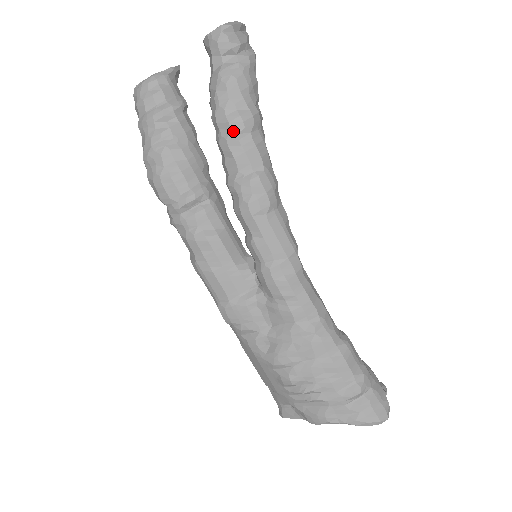
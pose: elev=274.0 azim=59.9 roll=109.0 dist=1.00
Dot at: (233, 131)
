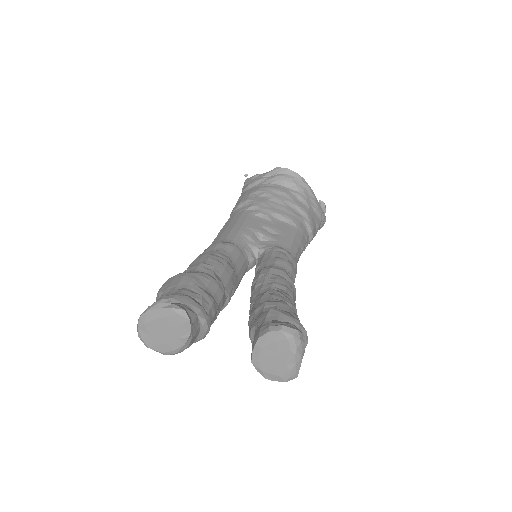
Dot at: occluded
